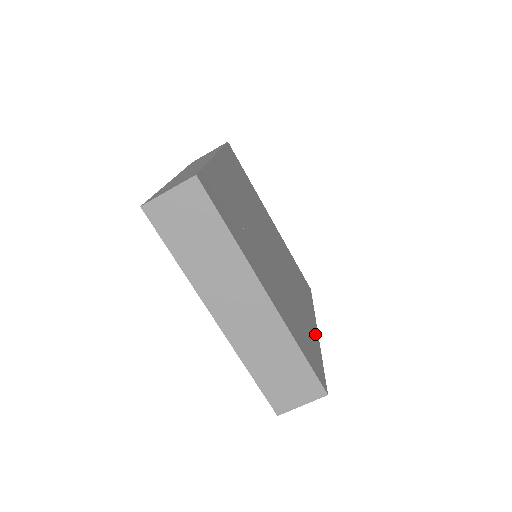
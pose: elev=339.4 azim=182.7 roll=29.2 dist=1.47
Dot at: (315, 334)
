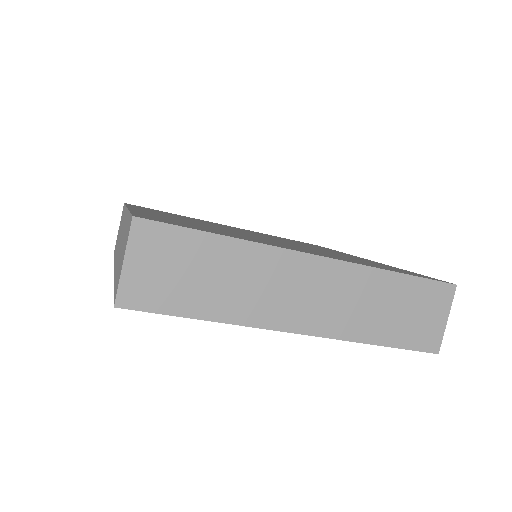
Dot at: occluded
